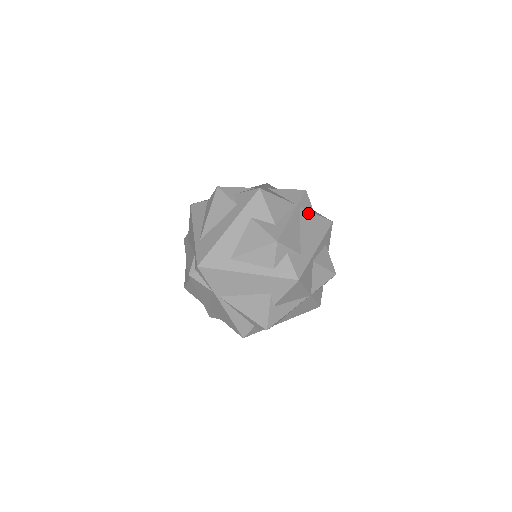
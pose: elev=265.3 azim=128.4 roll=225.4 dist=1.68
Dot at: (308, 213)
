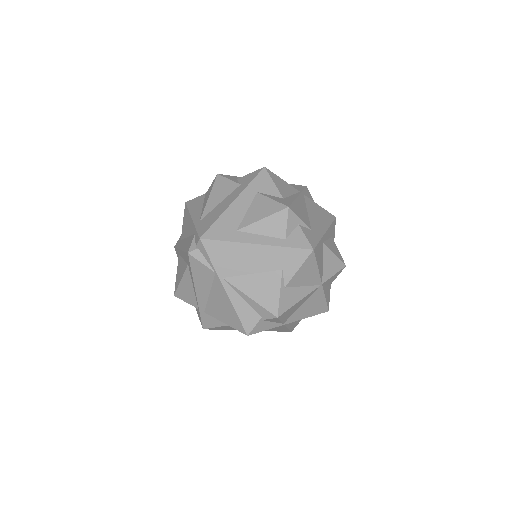
Dot at: (312, 202)
